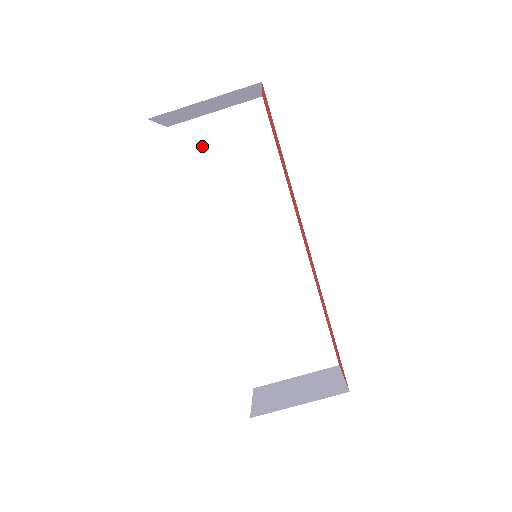
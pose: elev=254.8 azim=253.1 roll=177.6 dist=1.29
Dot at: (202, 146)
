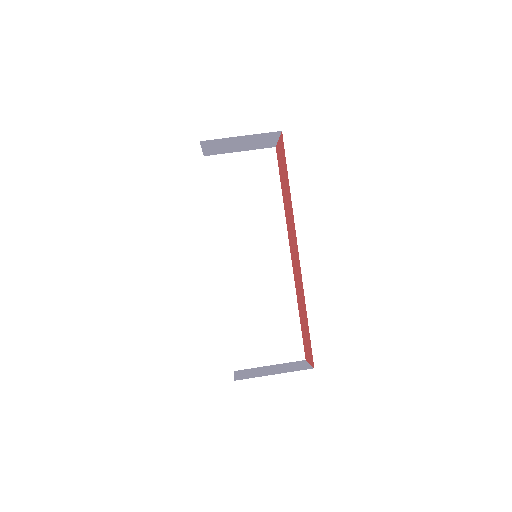
Dot at: (227, 174)
